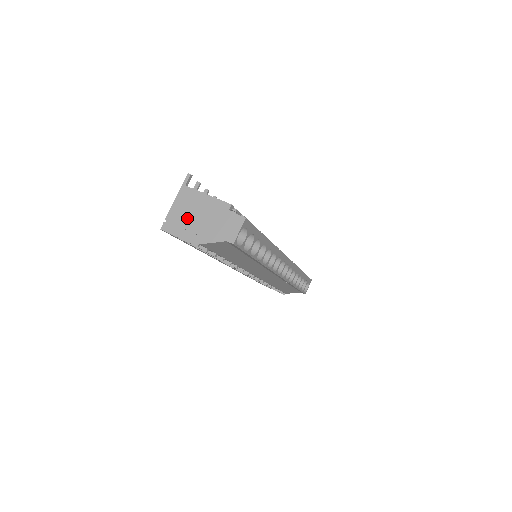
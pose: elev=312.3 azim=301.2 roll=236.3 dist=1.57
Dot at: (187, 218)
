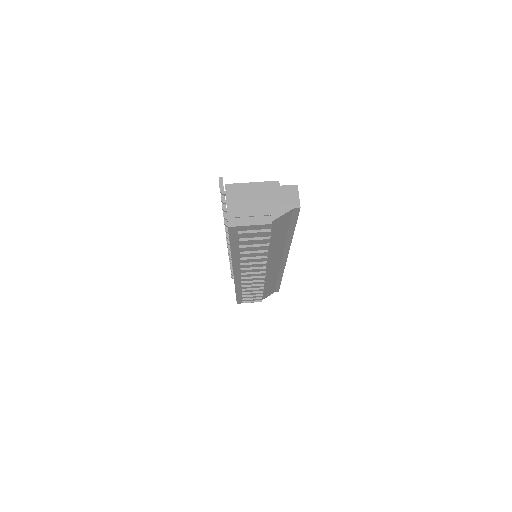
Dot at: (247, 207)
